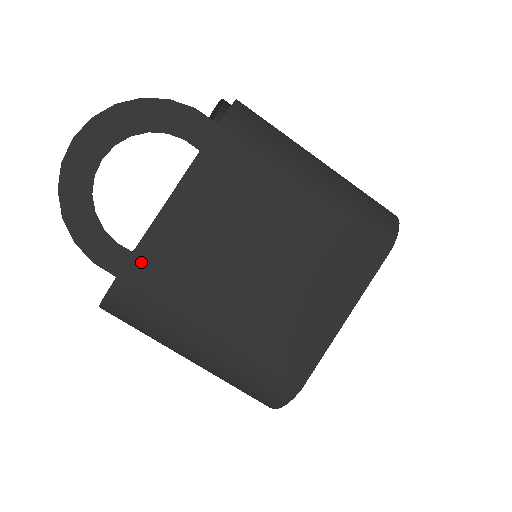
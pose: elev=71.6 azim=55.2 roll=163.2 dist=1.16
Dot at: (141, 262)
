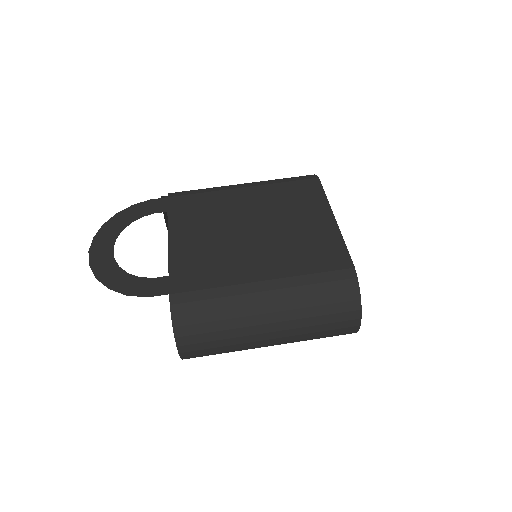
Dot at: (178, 277)
